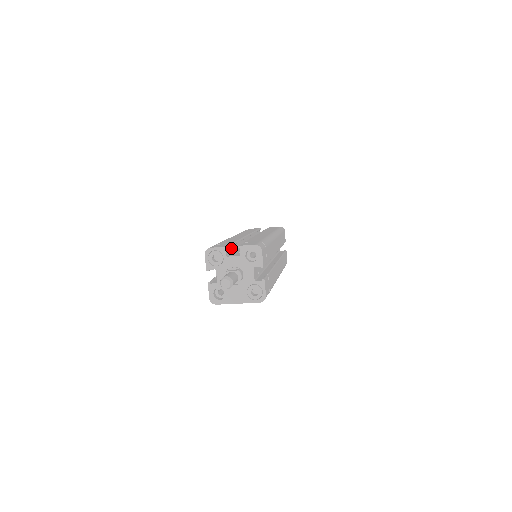
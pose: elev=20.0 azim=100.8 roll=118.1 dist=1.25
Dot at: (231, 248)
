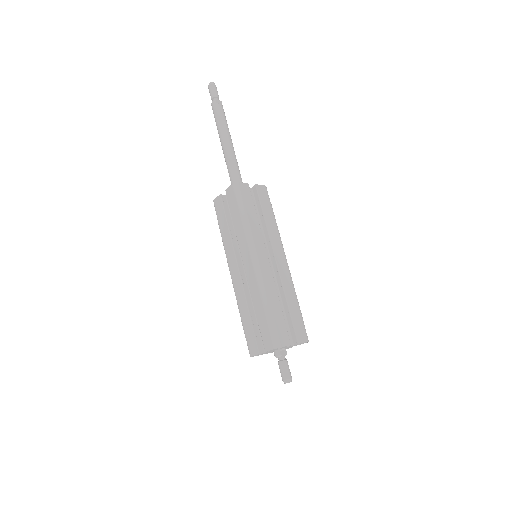
Dot at: (283, 326)
